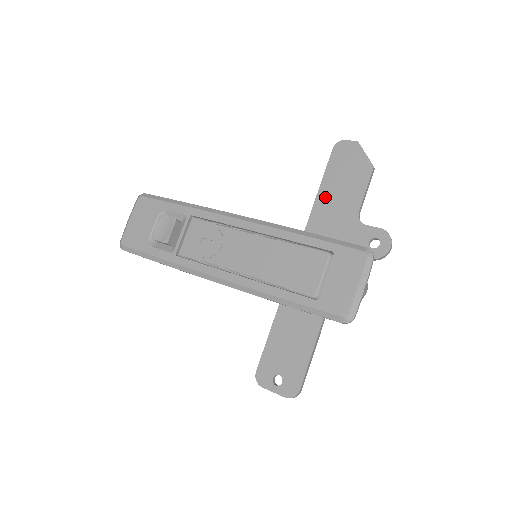
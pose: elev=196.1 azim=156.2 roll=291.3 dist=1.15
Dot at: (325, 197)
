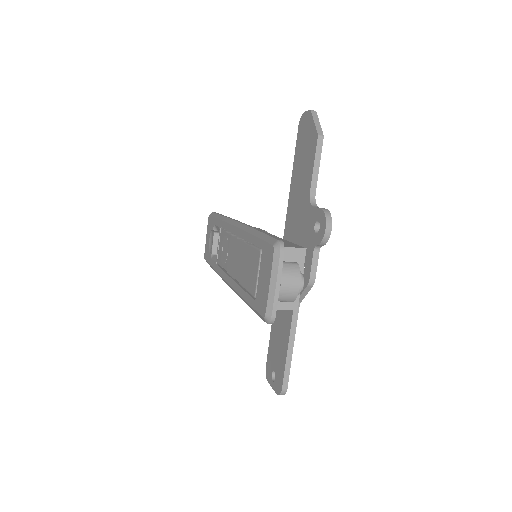
Dot at: (294, 182)
